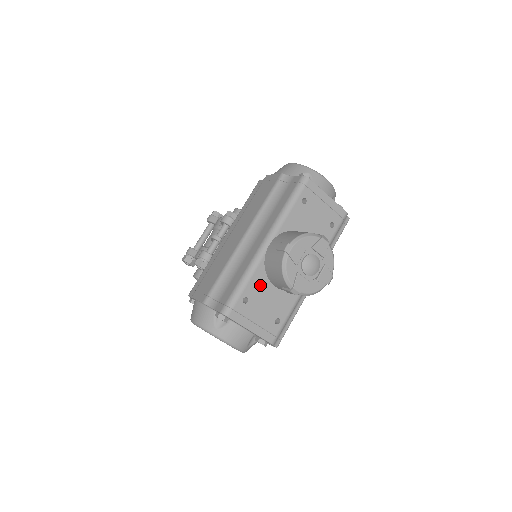
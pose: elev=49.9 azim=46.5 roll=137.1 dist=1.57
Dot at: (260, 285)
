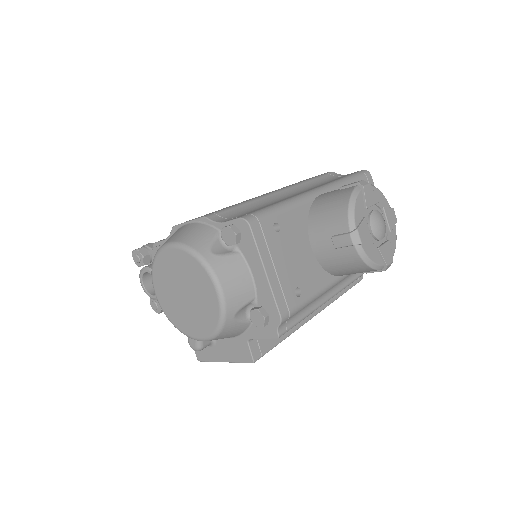
Dot at: (297, 227)
